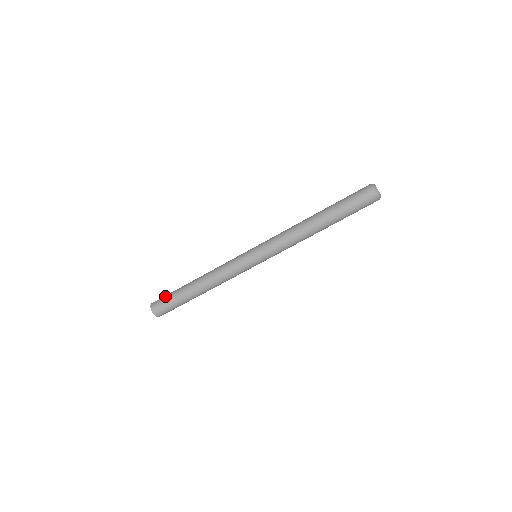
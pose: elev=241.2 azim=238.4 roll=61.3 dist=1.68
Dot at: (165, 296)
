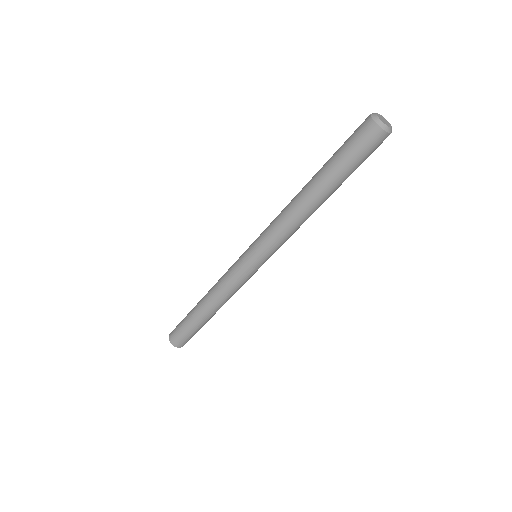
Dot at: (178, 327)
